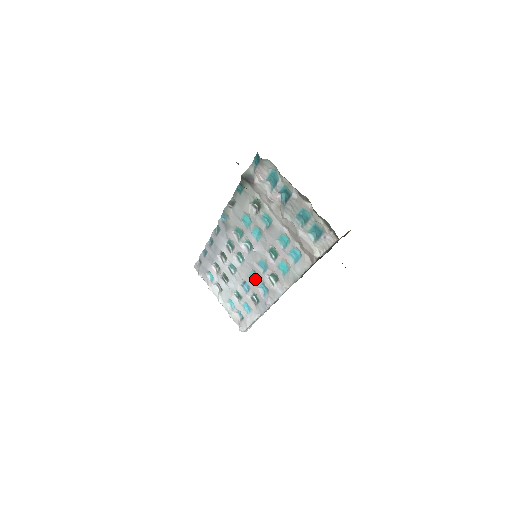
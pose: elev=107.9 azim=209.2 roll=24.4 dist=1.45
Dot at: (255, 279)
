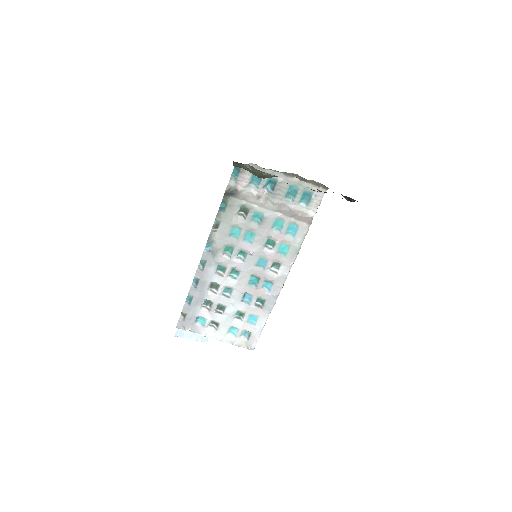
Dot at: (255, 283)
